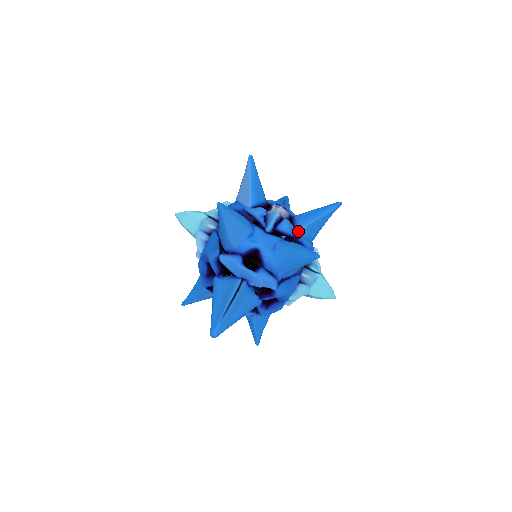
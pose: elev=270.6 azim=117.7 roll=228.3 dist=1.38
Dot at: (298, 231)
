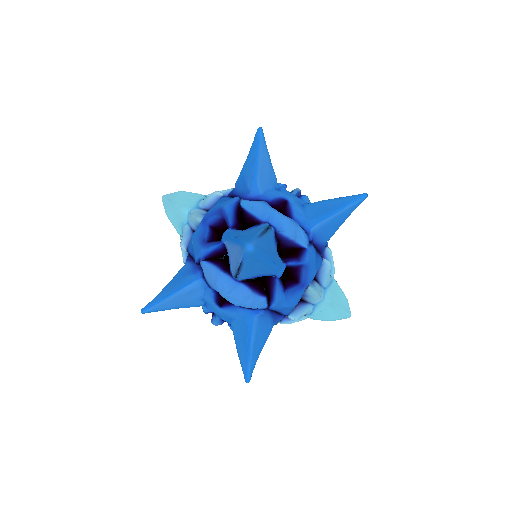
Dot at: occluded
